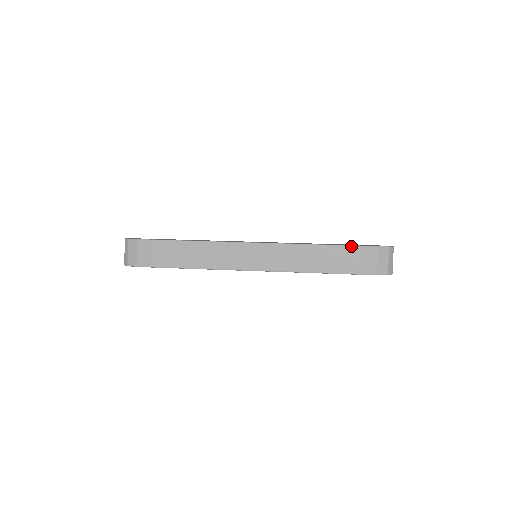
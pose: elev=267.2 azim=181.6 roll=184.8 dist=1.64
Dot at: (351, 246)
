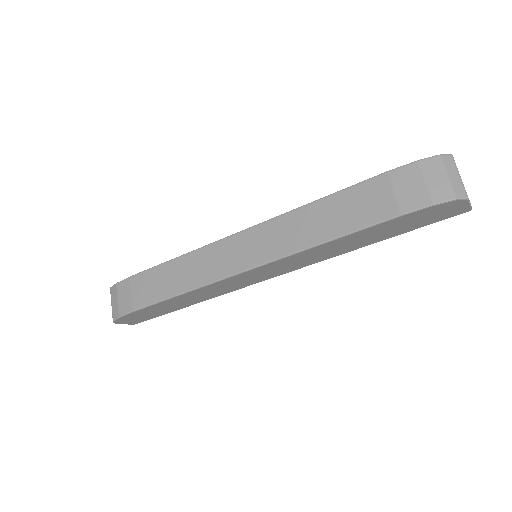
Dot at: (372, 178)
